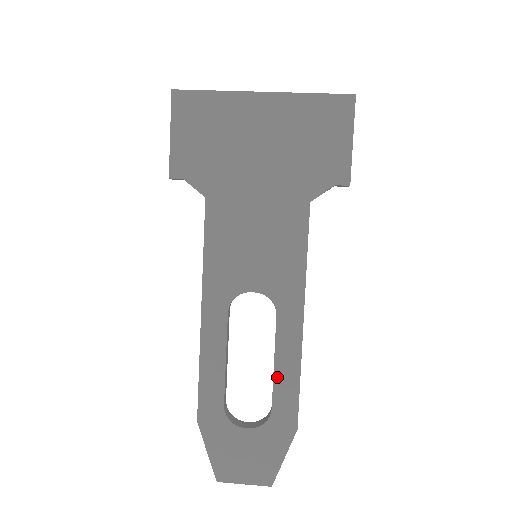
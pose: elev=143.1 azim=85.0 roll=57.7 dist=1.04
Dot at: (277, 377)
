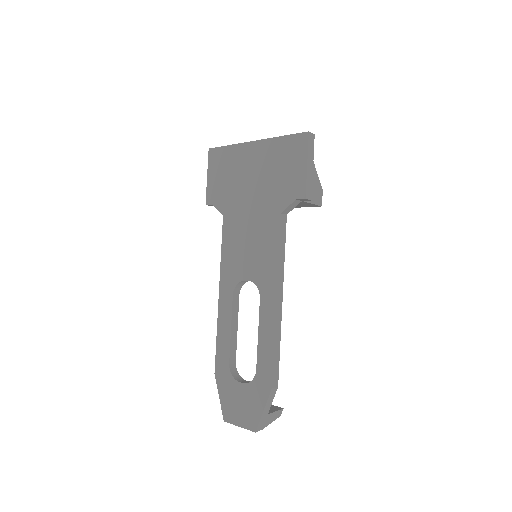
Dot at: (260, 345)
